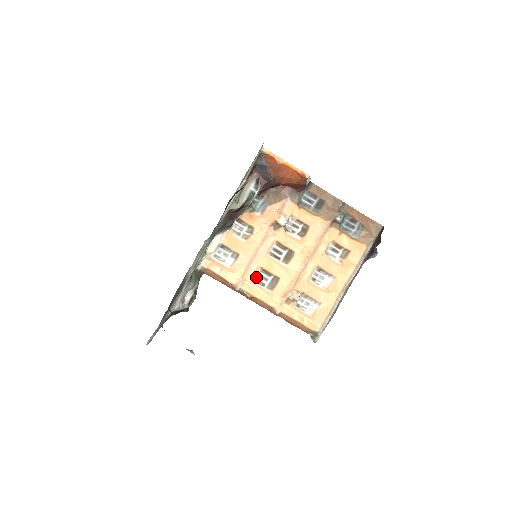
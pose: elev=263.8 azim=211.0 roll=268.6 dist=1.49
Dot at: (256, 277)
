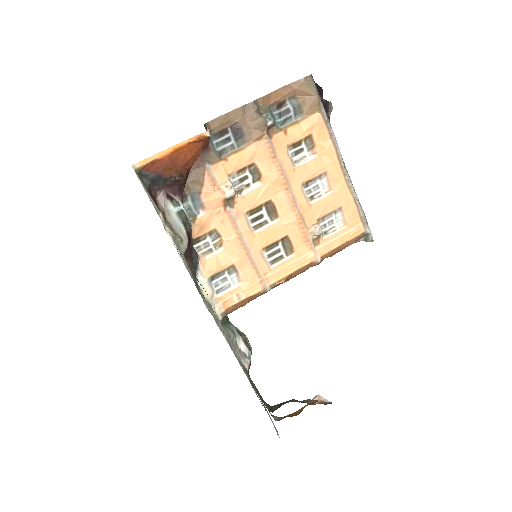
Dot at: (268, 260)
